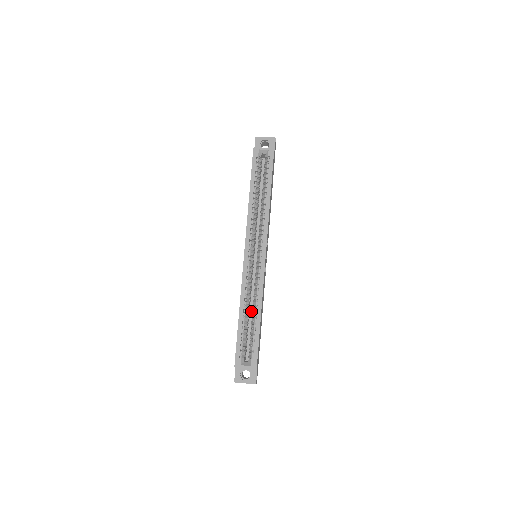
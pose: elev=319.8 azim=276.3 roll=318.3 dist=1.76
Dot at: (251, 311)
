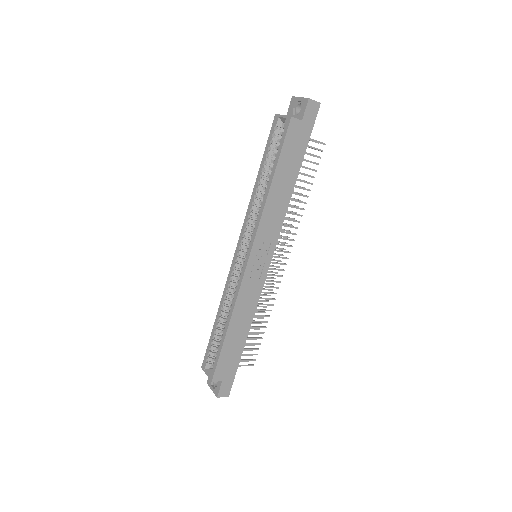
Dot at: occluded
